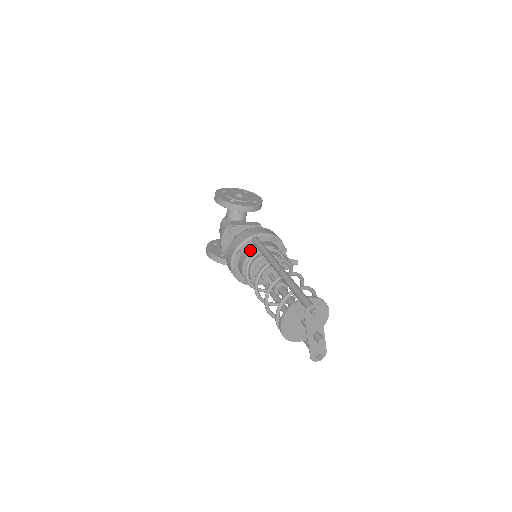
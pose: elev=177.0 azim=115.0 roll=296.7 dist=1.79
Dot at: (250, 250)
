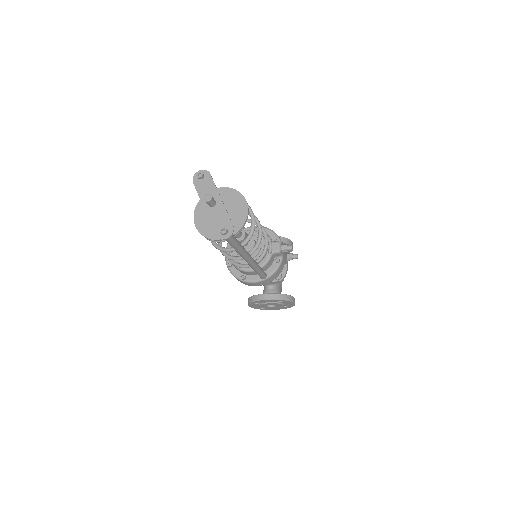
Dot at: occluded
